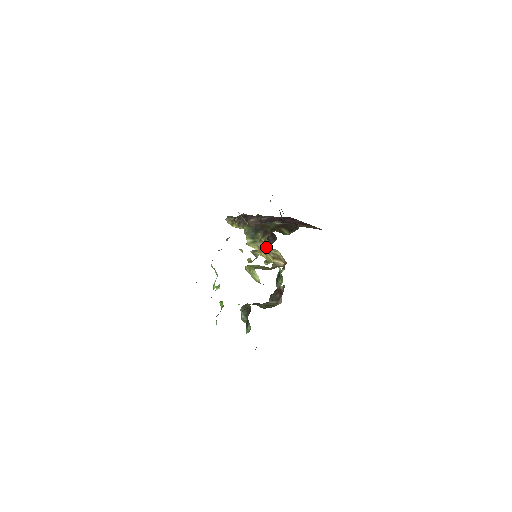
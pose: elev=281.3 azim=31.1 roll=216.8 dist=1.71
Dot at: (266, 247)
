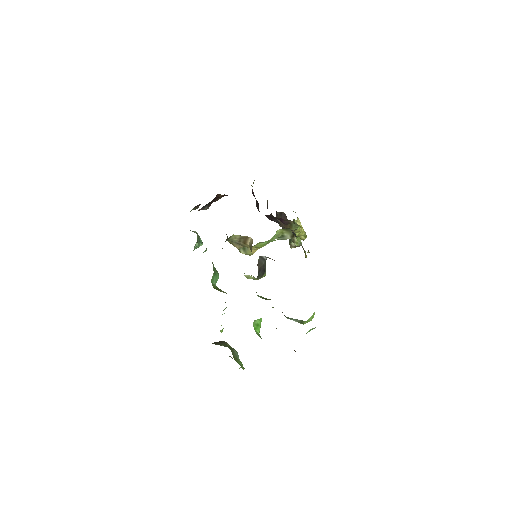
Dot at: (237, 243)
